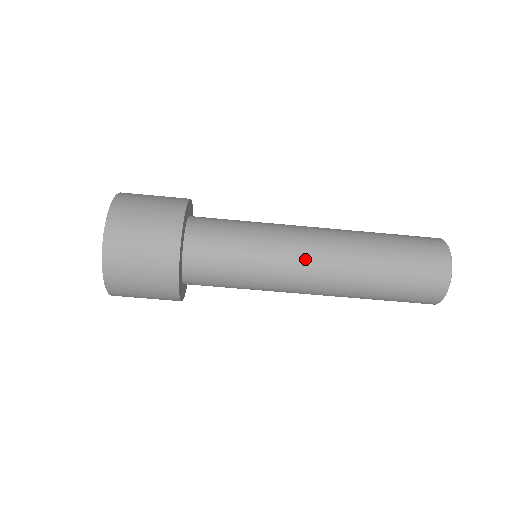
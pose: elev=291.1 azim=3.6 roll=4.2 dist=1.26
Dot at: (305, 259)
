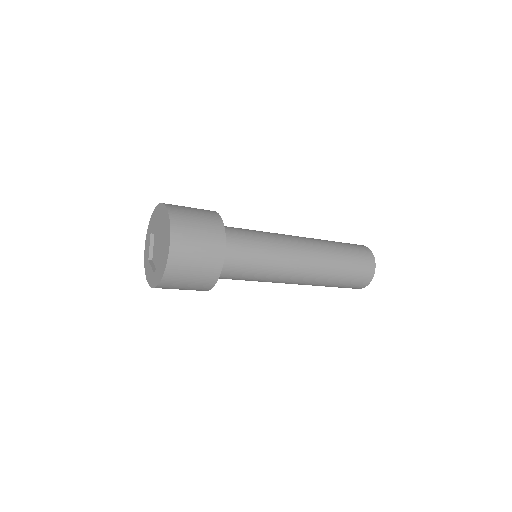
Dot at: (297, 254)
